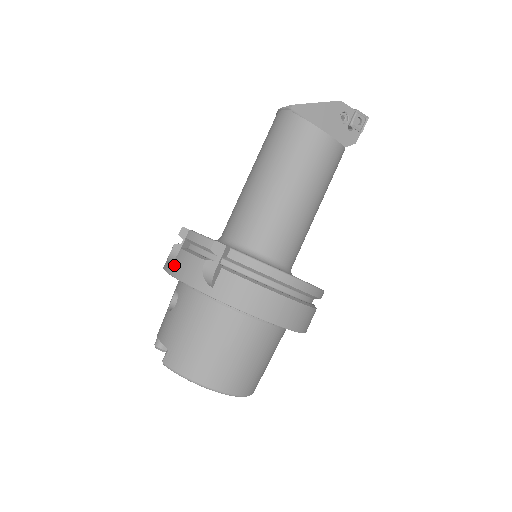
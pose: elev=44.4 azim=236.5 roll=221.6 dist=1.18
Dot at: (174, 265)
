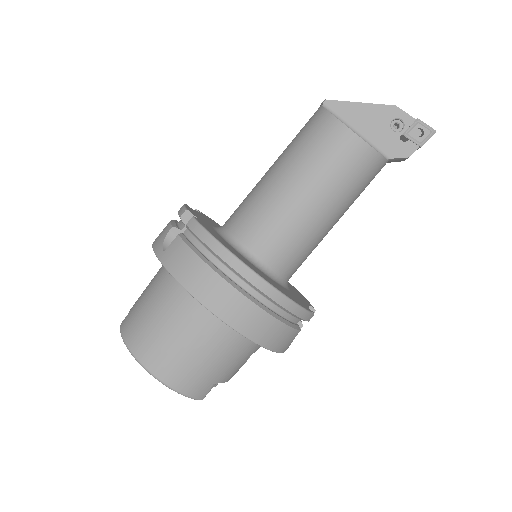
Dot at: occluded
